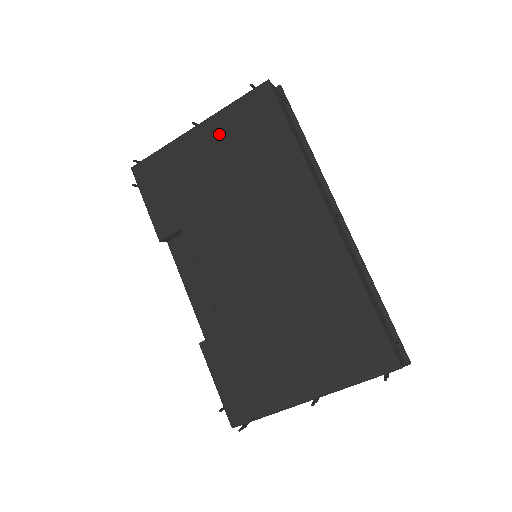
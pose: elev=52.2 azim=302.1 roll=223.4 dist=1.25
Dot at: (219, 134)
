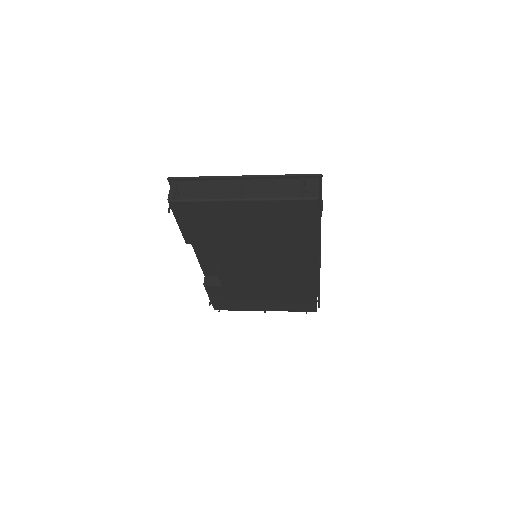
Dot at: (261, 212)
